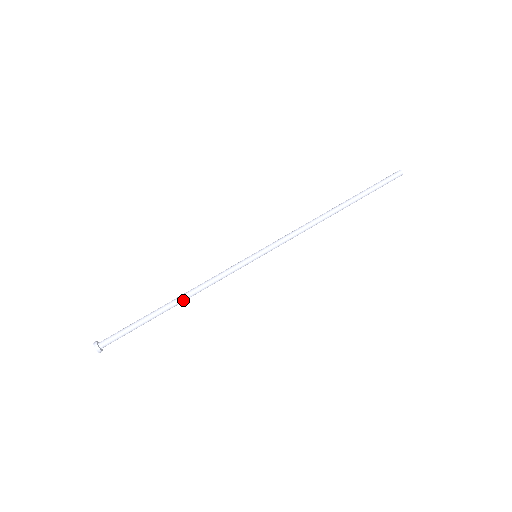
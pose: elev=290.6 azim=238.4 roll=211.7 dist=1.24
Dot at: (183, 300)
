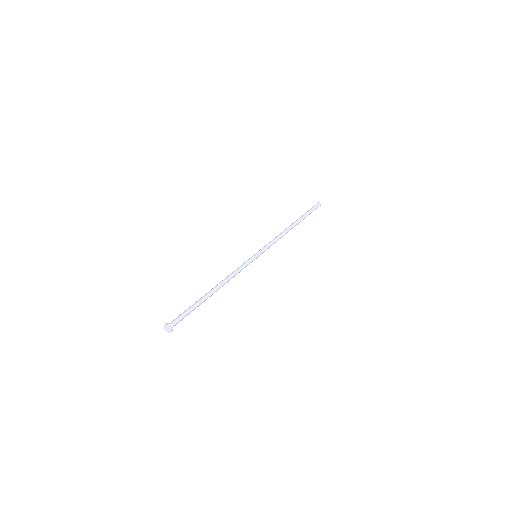
Dot at: occluded
